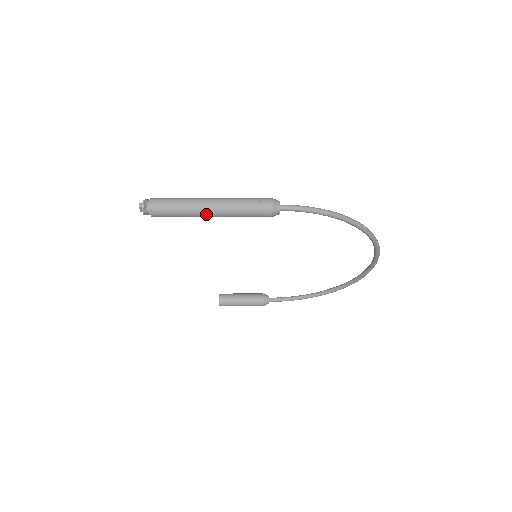
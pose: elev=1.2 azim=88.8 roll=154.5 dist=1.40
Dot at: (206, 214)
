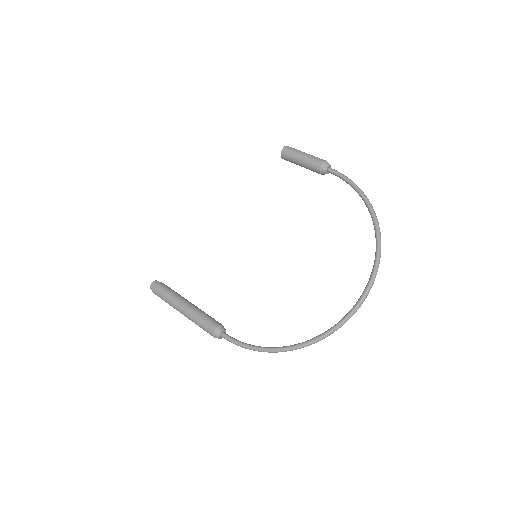
Dot at: occluded
